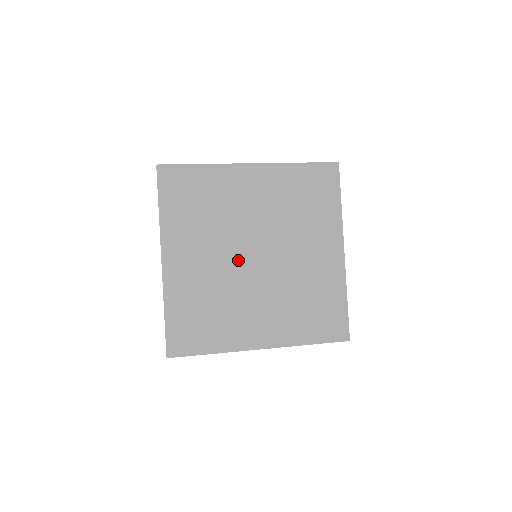
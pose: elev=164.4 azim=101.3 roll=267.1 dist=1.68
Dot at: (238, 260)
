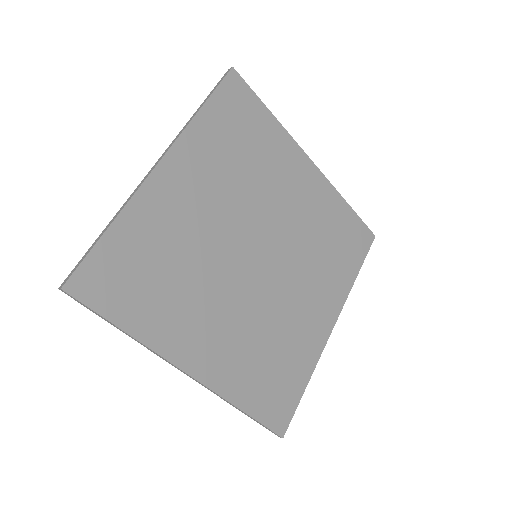
Dot at: (249, 280)
